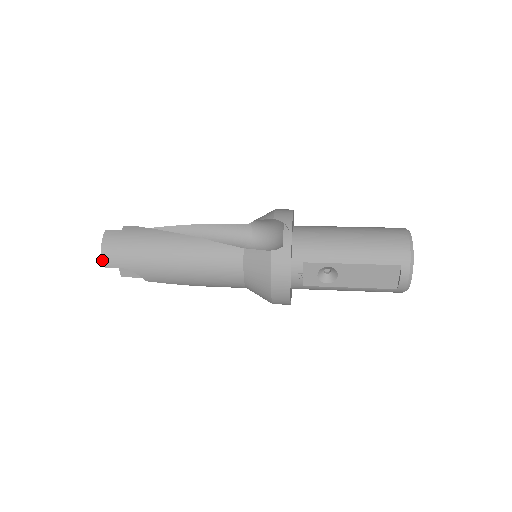
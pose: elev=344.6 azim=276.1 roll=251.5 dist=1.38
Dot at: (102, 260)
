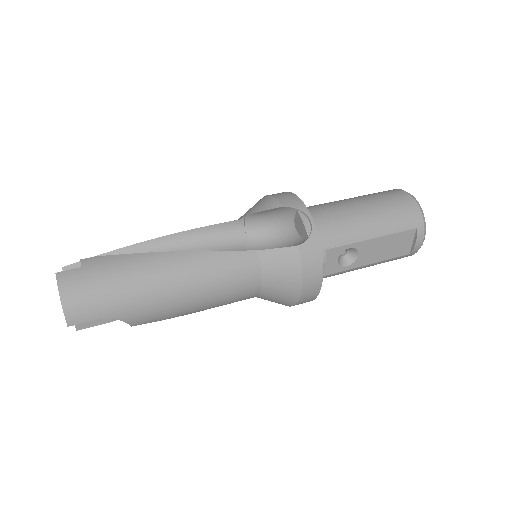
Dot at: (66, 317)
